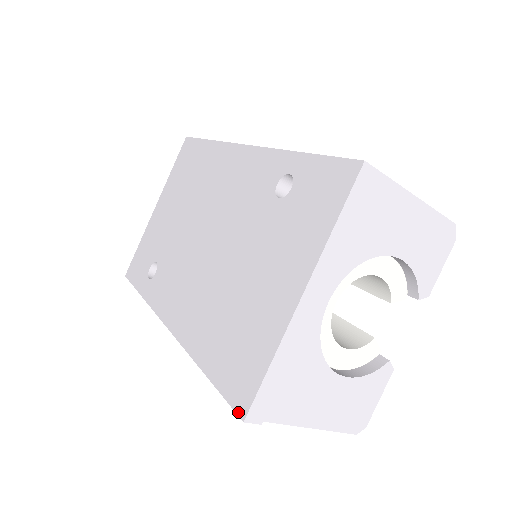
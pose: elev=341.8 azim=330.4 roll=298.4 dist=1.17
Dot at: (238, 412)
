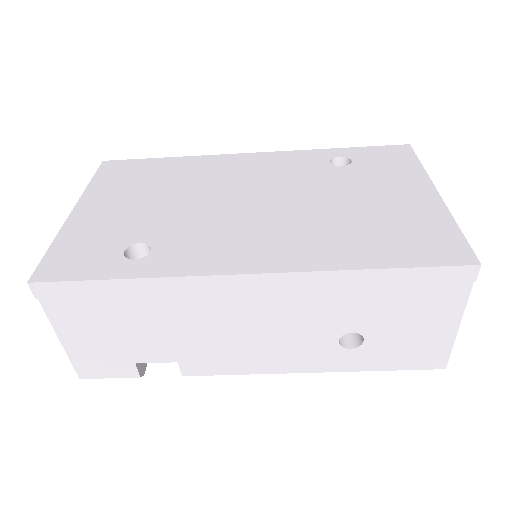
Dot at: (467, 263)
